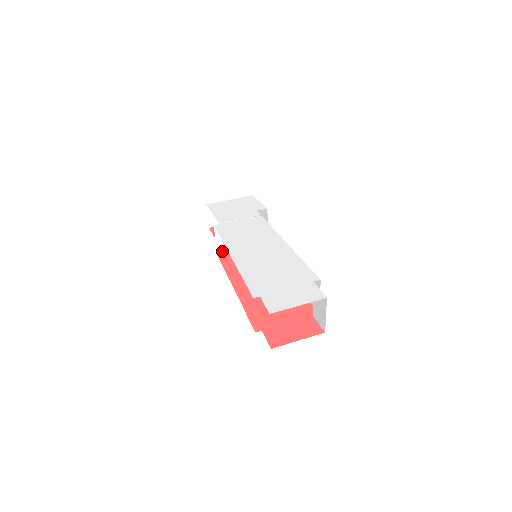
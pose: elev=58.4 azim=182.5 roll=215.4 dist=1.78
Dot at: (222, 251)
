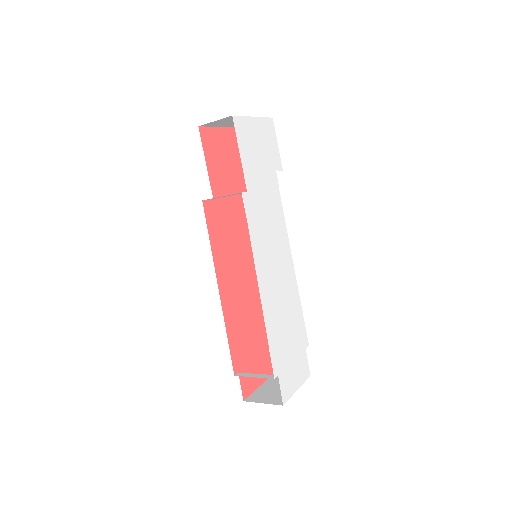
Dot at: (210, 199)
